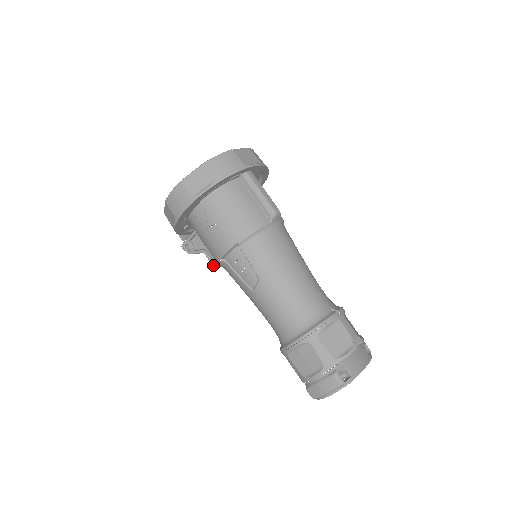
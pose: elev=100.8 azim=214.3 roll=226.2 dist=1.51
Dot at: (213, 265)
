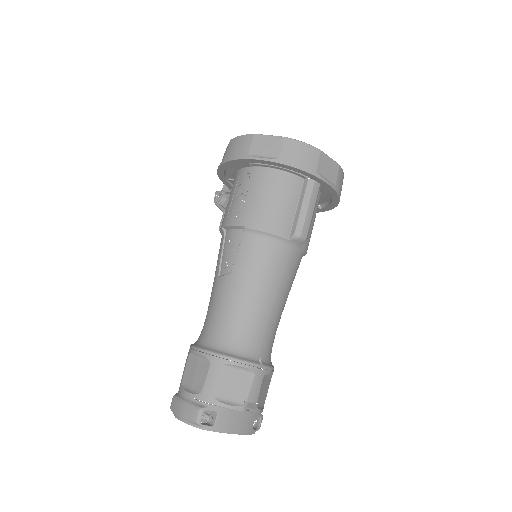
Dot at: (219, 229)
